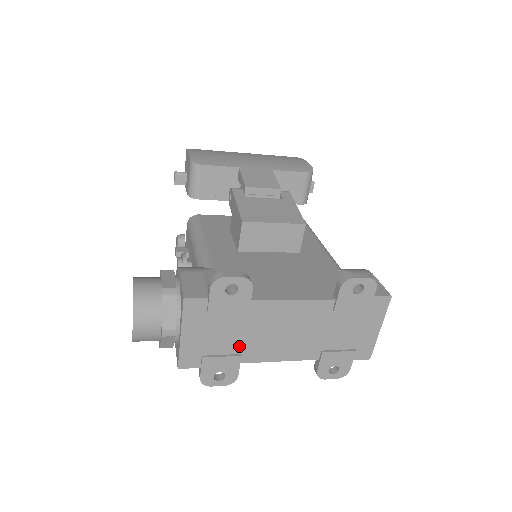
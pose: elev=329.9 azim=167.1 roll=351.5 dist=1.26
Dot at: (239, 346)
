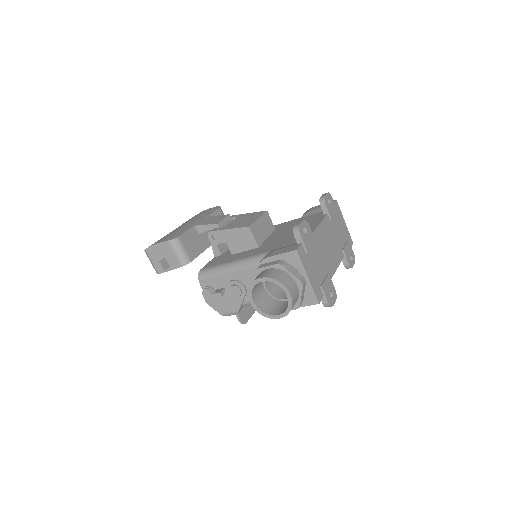
Dot at: (324, 269)
